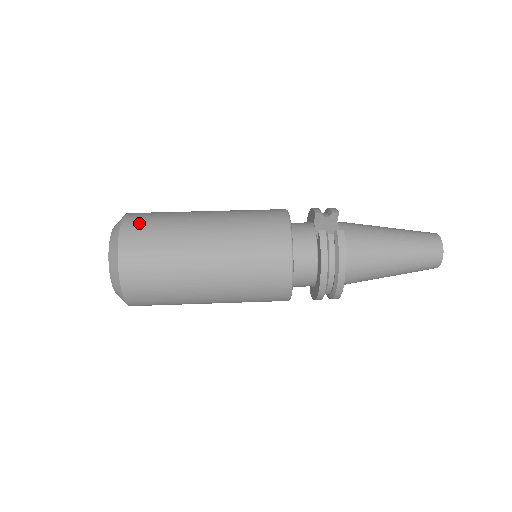
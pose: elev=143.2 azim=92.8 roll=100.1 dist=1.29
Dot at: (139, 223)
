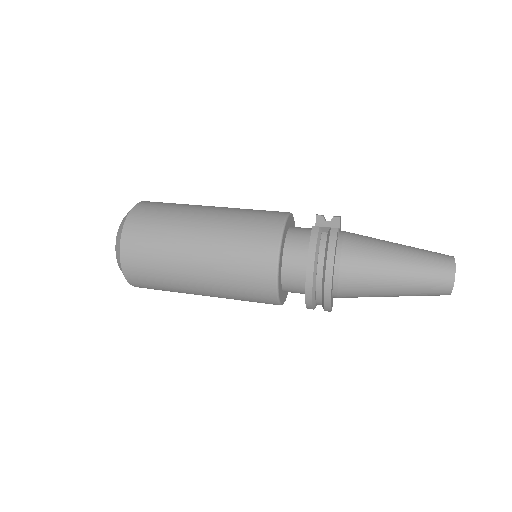
Dot at: (152, 204)
